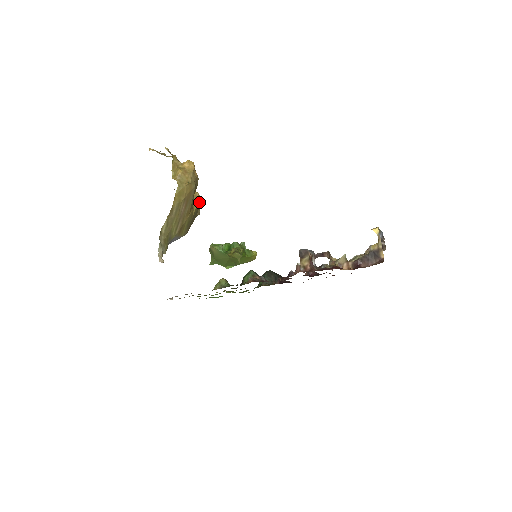
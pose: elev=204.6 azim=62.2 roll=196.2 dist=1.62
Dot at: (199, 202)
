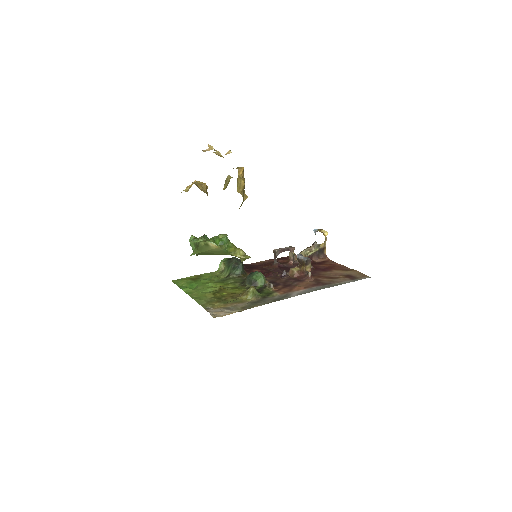
Dot at: occluded
